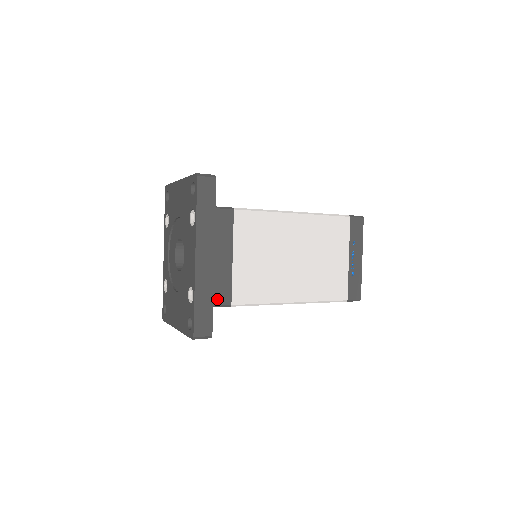
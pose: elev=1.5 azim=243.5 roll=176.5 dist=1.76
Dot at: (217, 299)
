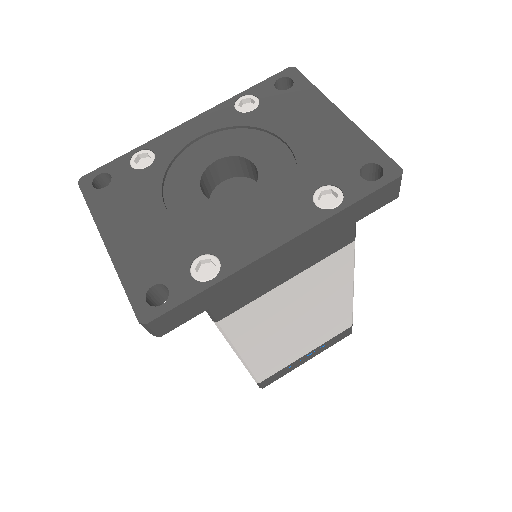
Dot at: (220, 305)
